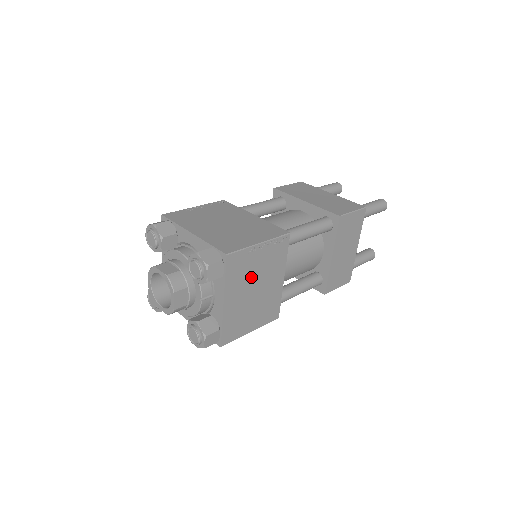
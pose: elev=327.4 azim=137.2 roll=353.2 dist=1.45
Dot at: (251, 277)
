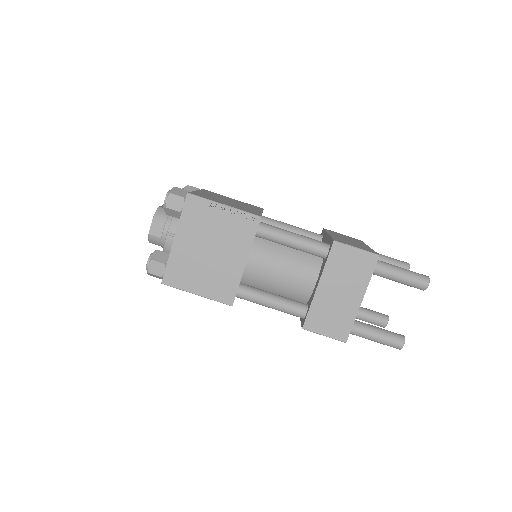
Dot at: (208, 233)
